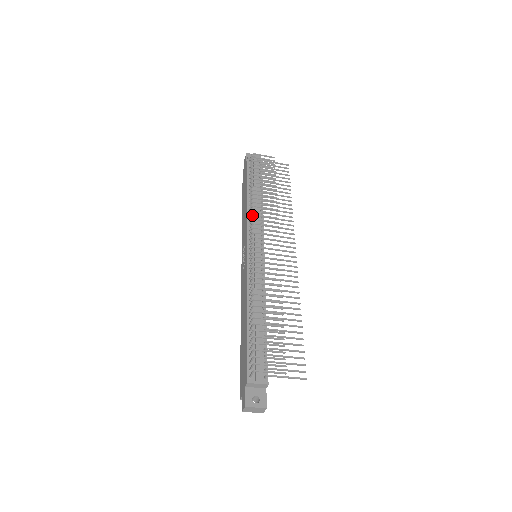
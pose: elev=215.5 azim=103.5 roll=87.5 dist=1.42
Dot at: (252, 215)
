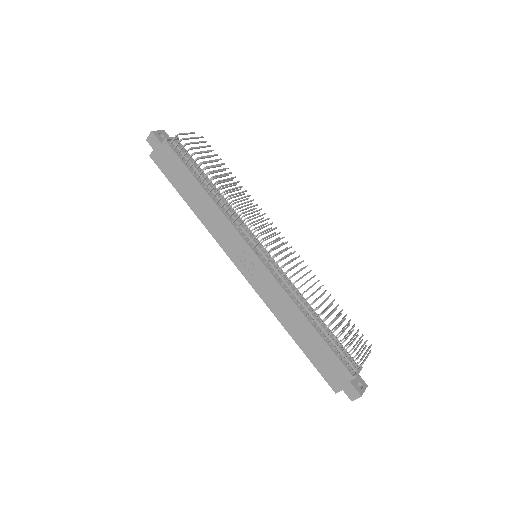
Dot at: (240, 215)
